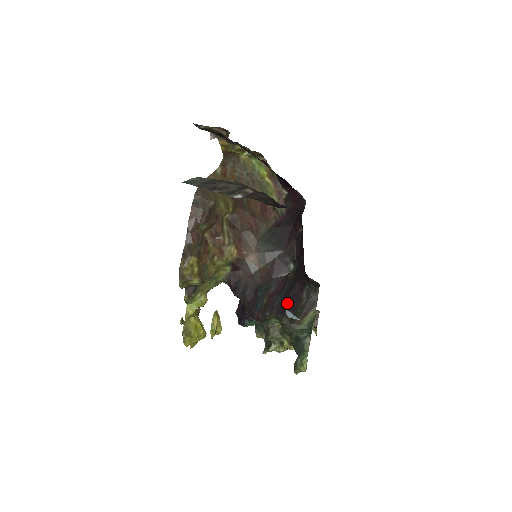
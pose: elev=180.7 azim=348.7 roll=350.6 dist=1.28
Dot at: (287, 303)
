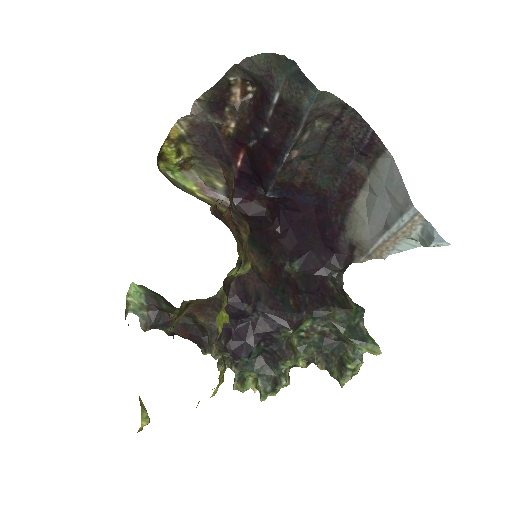
Dot at: (320, 296)
